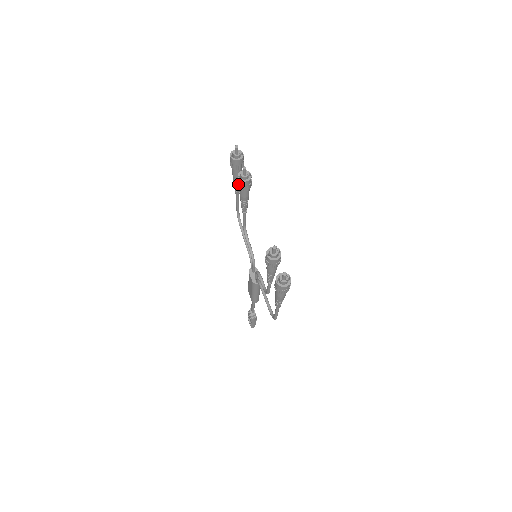
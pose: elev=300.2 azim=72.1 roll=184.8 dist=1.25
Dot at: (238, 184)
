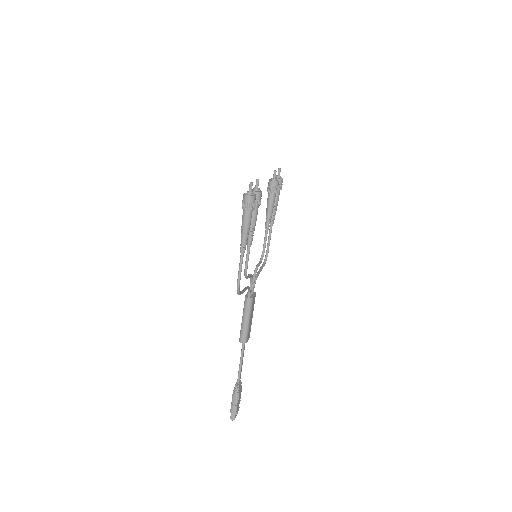
Dot at: (268, 187)
